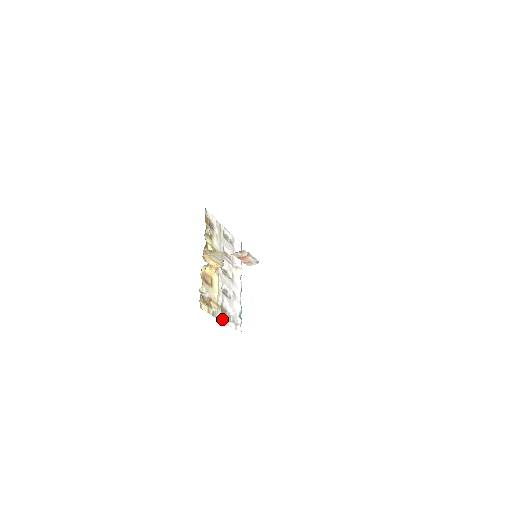
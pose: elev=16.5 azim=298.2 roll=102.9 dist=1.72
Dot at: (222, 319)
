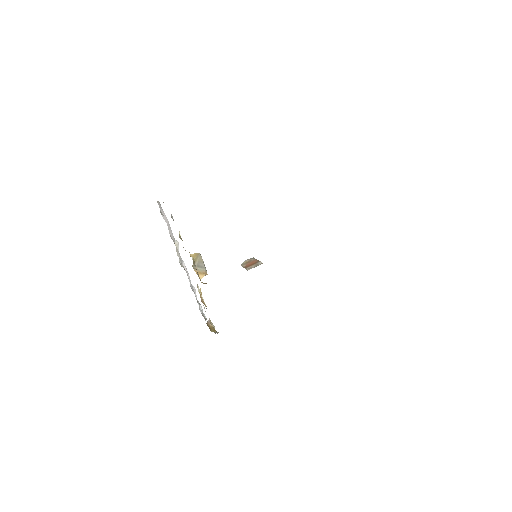
Dot at: occluded
